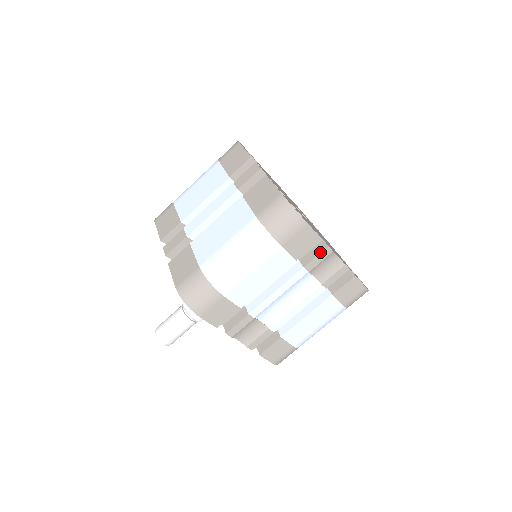
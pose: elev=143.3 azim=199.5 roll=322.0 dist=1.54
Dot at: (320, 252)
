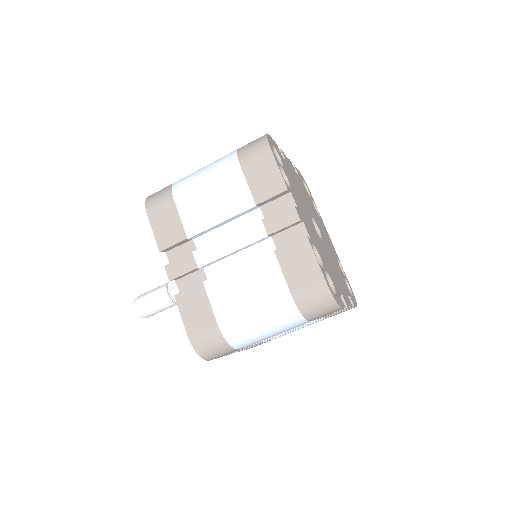
Dot at: occluded
